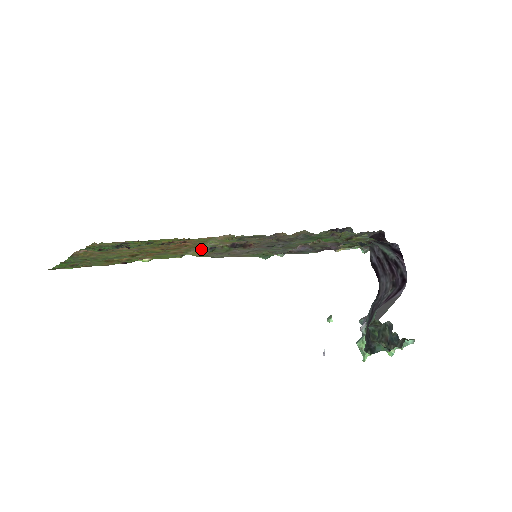
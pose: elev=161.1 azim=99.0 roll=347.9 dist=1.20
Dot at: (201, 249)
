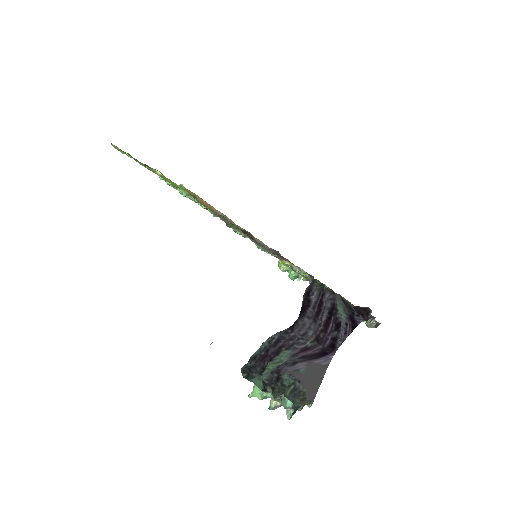
Dot at: (207, 203)
